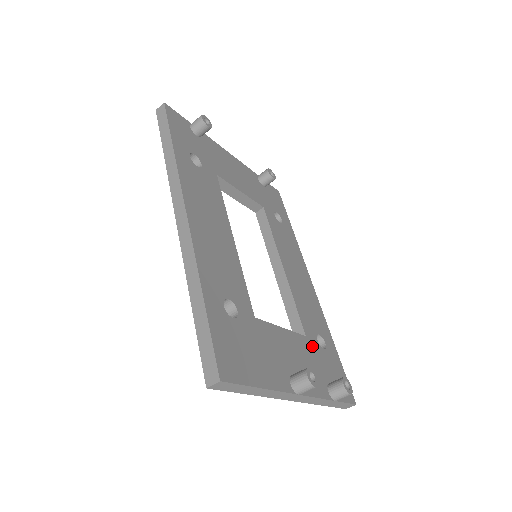
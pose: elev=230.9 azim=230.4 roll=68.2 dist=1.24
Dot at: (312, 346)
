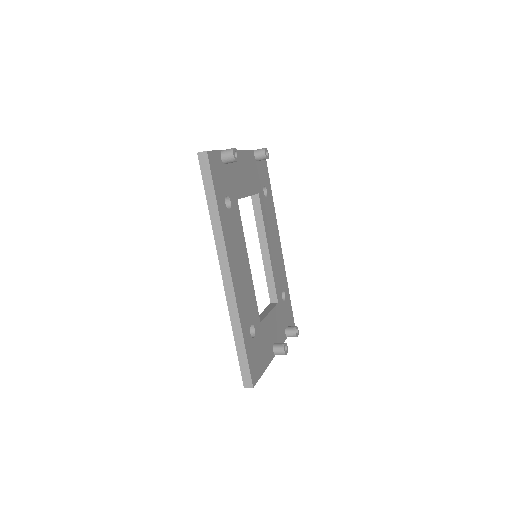
Dot at: (280, 307)
